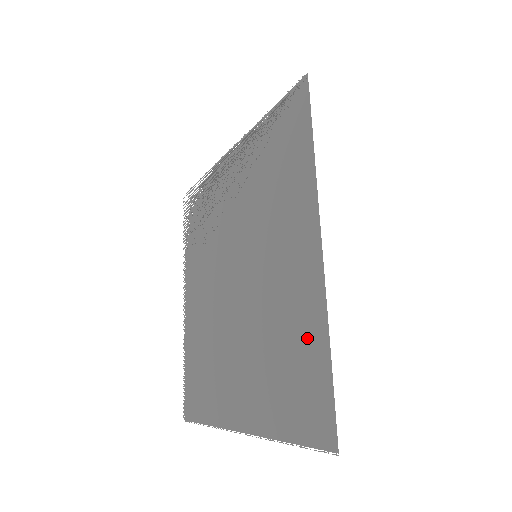
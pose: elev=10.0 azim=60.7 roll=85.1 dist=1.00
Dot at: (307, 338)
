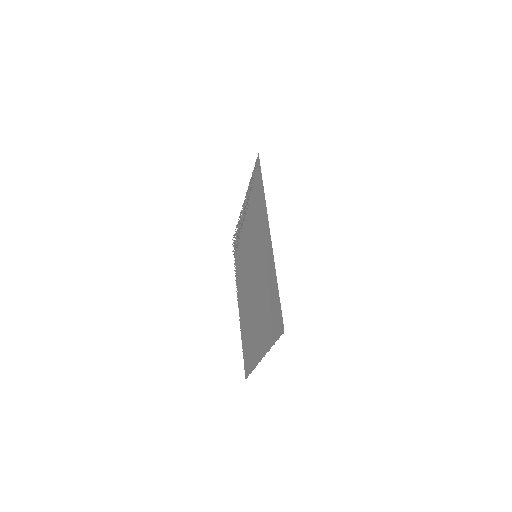
Dot at: occluded
